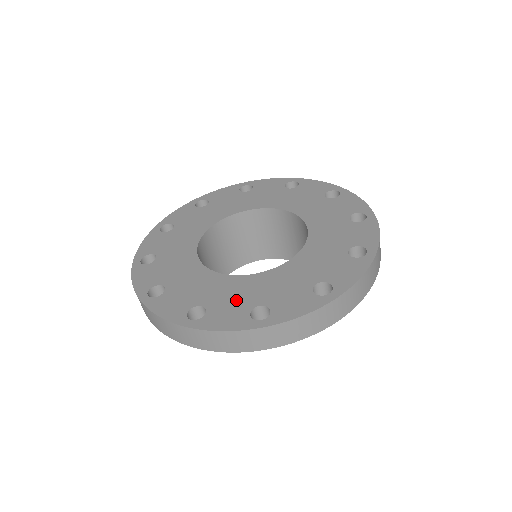
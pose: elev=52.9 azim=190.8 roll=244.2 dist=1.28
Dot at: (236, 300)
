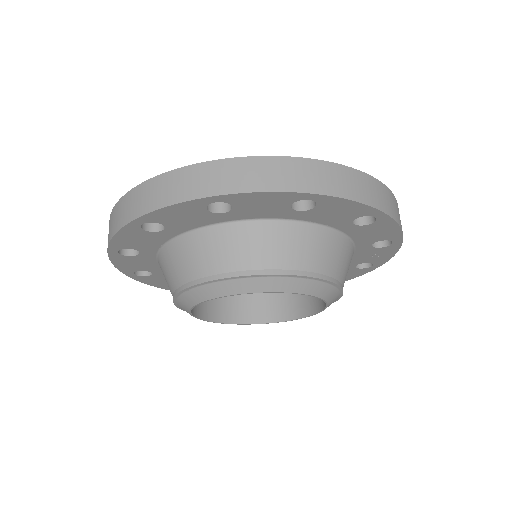
Dot at: occluded
